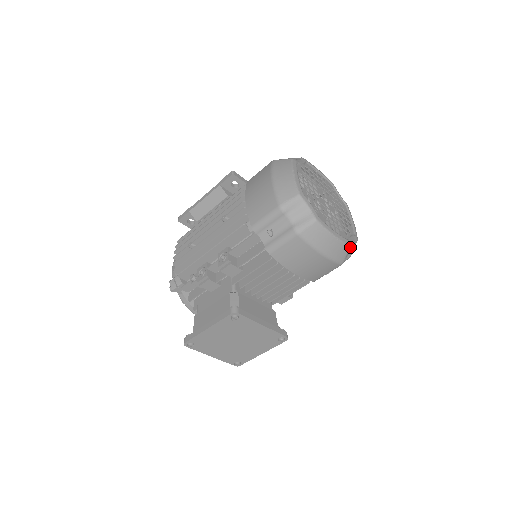
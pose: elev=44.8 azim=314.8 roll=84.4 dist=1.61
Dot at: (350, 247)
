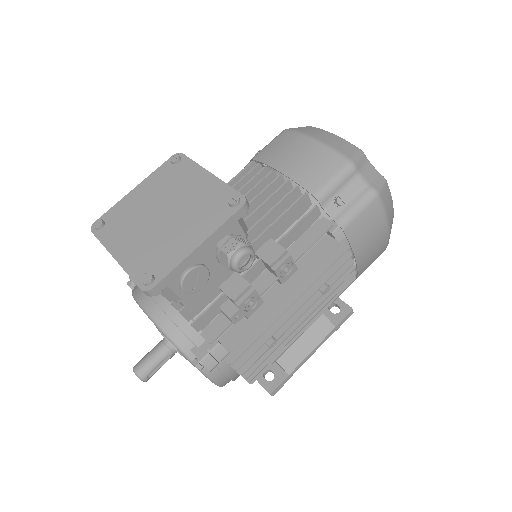
Dot at: (362, 153)
